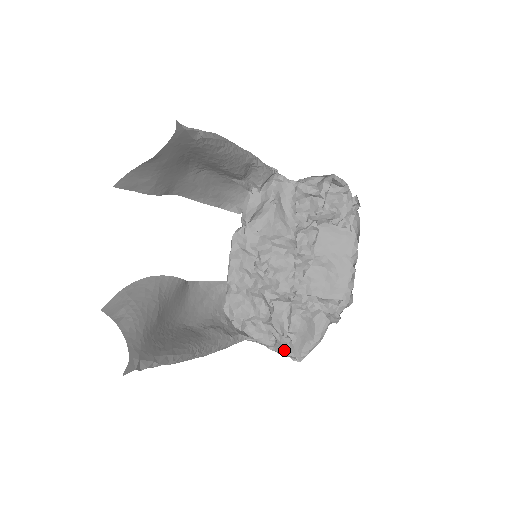
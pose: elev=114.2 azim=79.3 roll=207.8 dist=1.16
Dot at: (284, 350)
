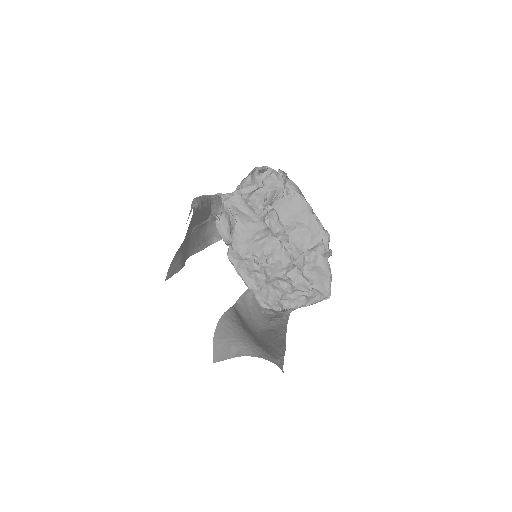
Dot at: (316, 299)
